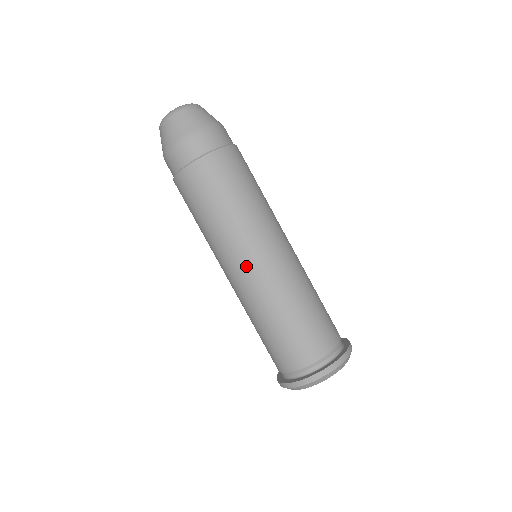
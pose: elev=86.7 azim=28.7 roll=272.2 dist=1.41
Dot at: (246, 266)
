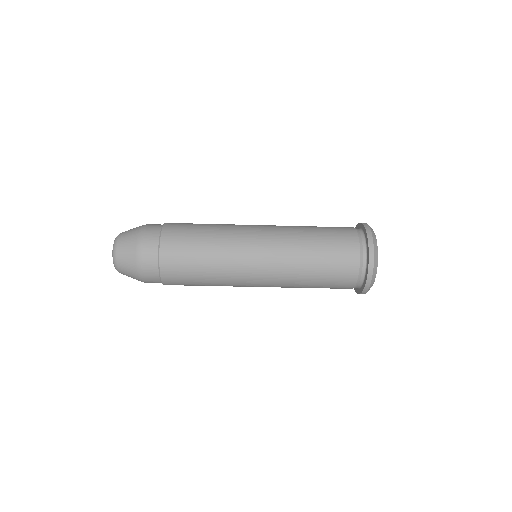
Dot at: occluded
